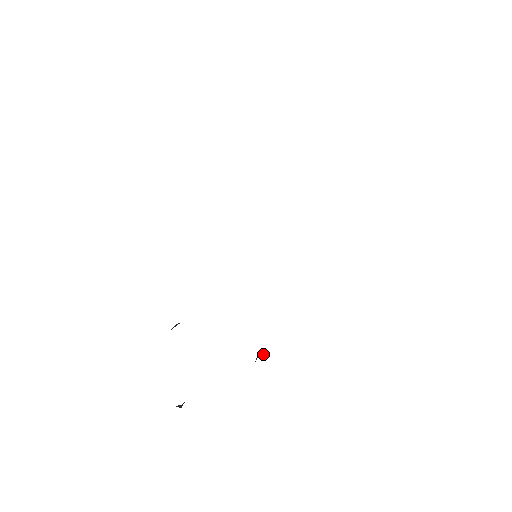
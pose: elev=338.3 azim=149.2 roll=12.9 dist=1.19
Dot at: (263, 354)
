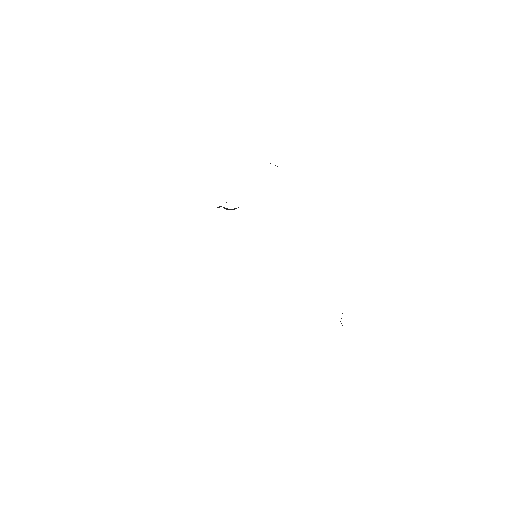
Dot at: occluded
